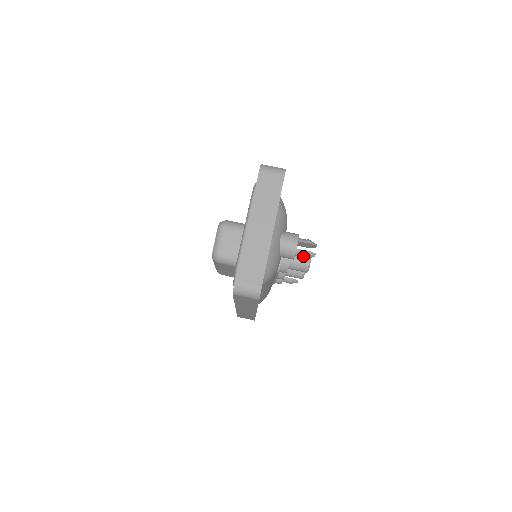
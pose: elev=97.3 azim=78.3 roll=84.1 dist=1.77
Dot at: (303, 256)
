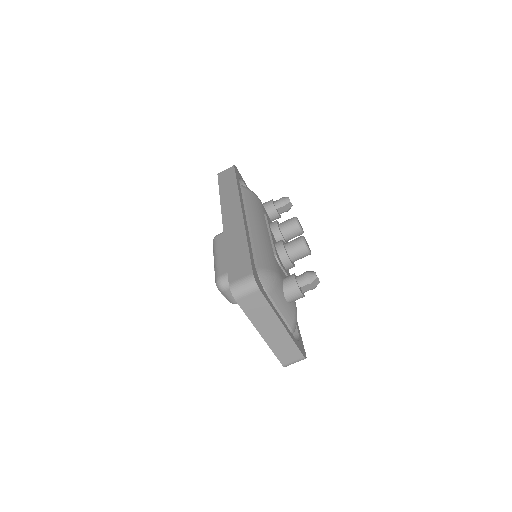
Dot at: occluded
